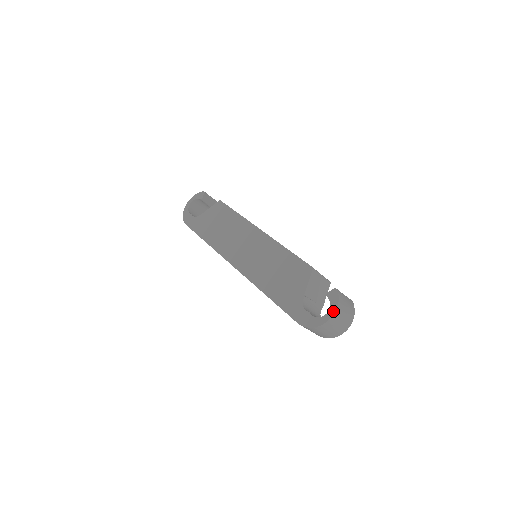
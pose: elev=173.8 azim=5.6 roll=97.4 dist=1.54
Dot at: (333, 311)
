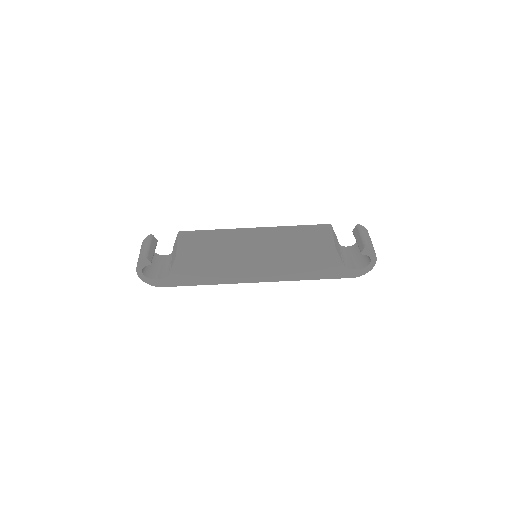
Dot at: (375, 259)
